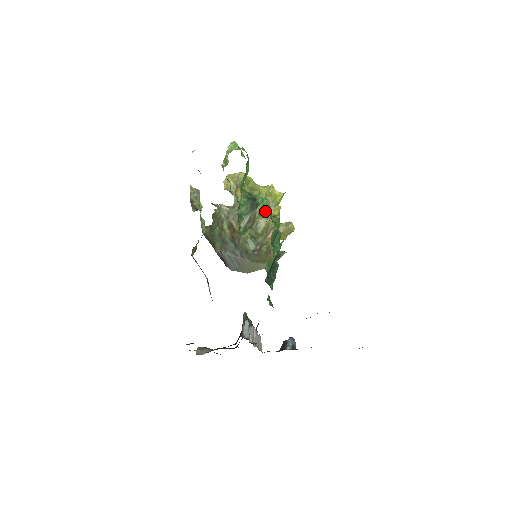
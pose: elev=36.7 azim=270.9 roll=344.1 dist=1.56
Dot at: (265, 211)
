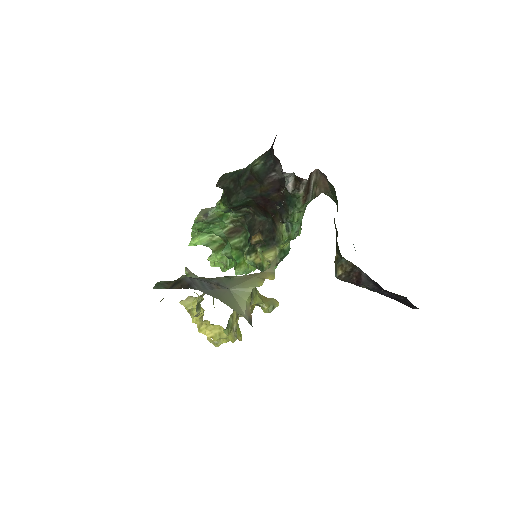
Dot at: occluded
